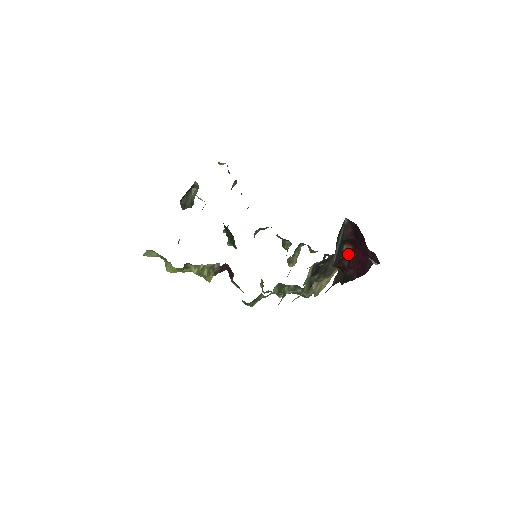
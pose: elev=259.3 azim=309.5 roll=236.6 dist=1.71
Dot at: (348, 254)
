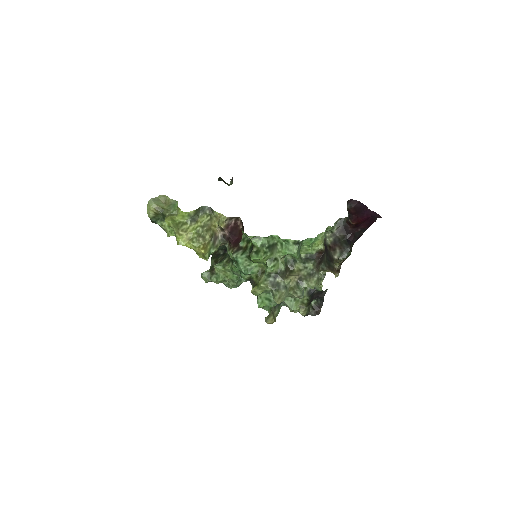
Dot at: (354, 225)
